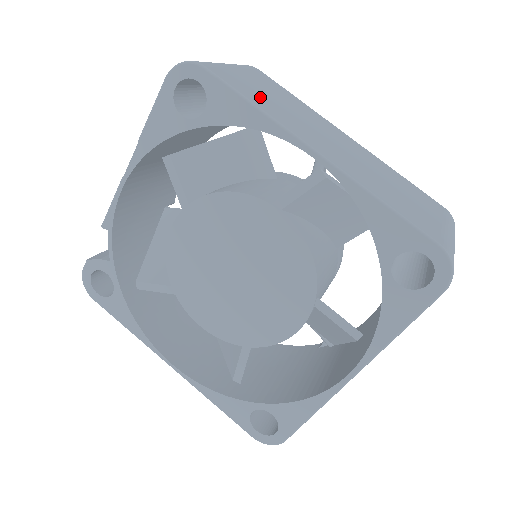
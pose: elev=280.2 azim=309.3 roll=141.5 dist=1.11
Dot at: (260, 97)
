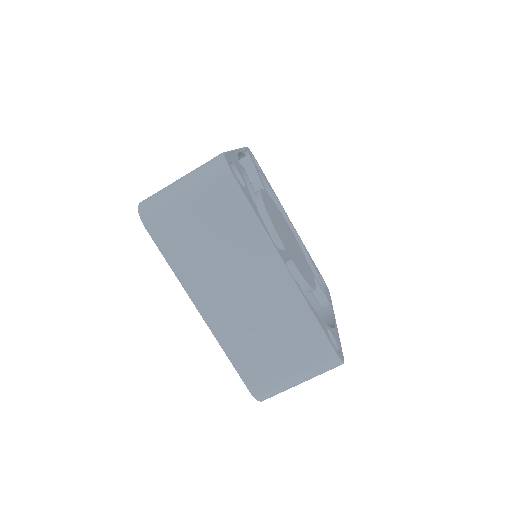
Dot at: (187, 251)
